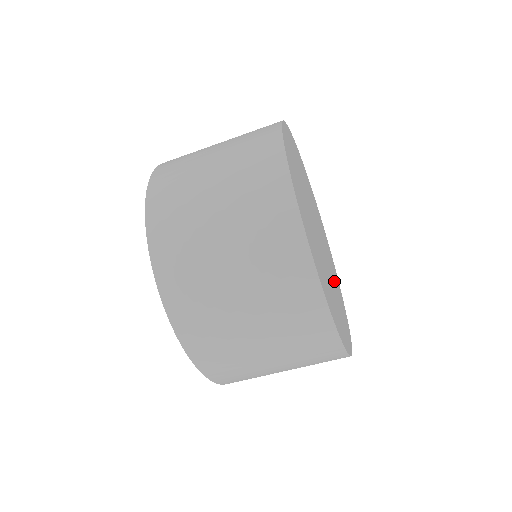
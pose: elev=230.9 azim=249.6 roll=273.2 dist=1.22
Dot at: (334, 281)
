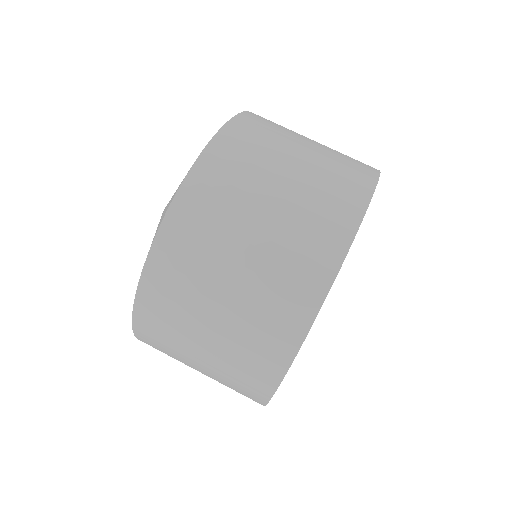
Dot at: occluded
